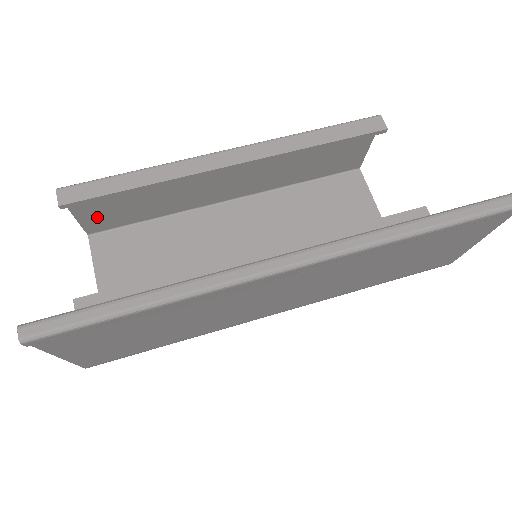
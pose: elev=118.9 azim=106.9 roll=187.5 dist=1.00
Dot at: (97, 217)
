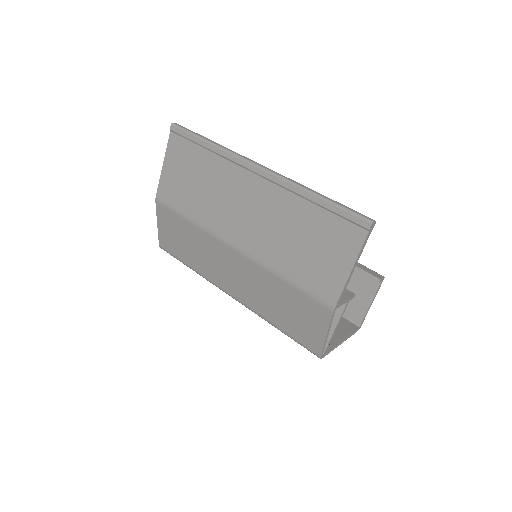
Dot at: occluded
